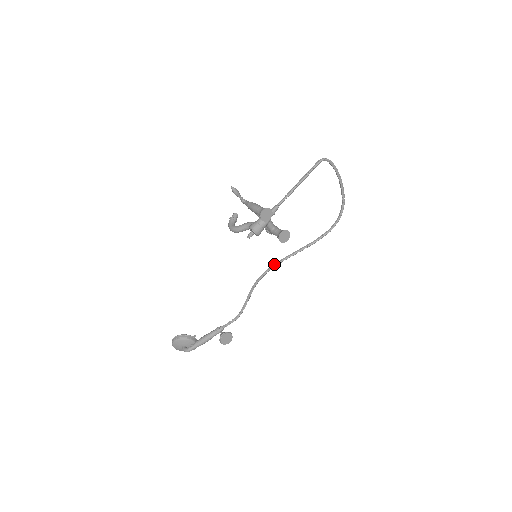
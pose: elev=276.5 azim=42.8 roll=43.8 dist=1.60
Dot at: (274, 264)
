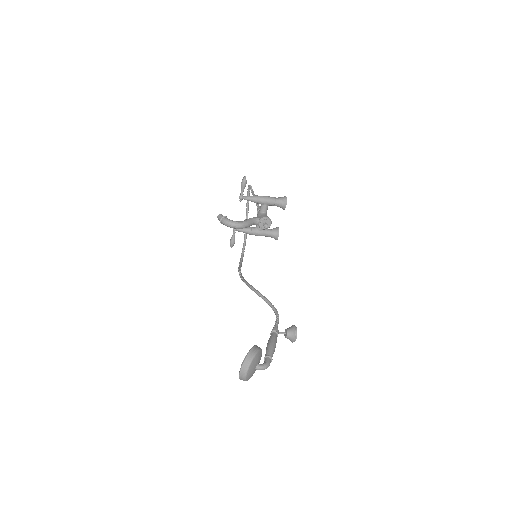
Dot at: (243, 277)
